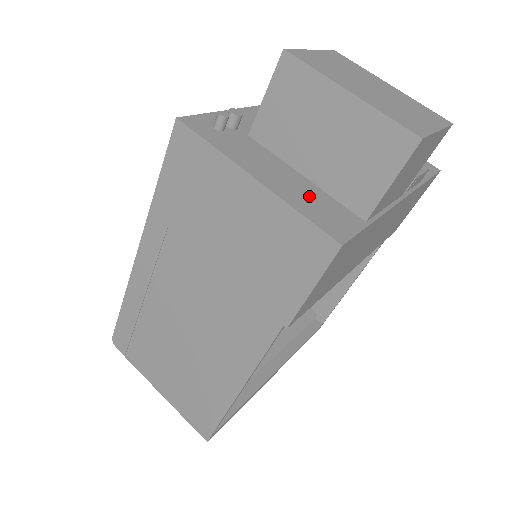
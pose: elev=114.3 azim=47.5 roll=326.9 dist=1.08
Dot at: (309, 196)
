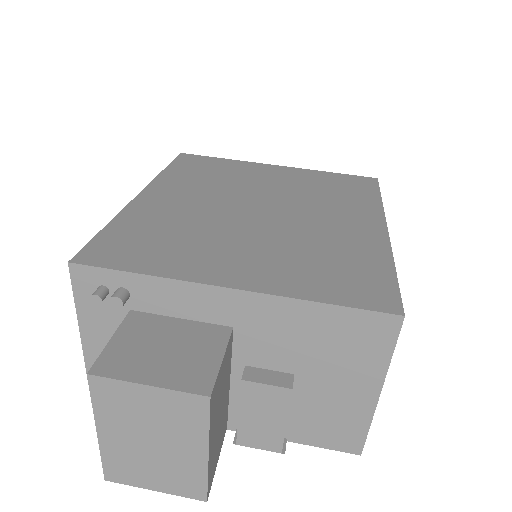
Dot at: occluded
